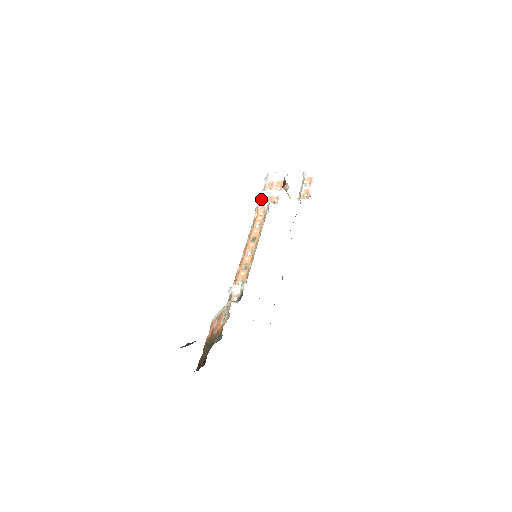
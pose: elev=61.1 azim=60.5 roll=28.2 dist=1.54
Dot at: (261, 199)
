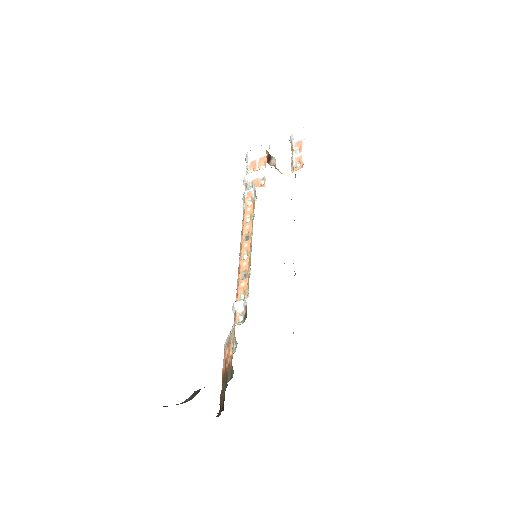
Dot at: (246, 185)
